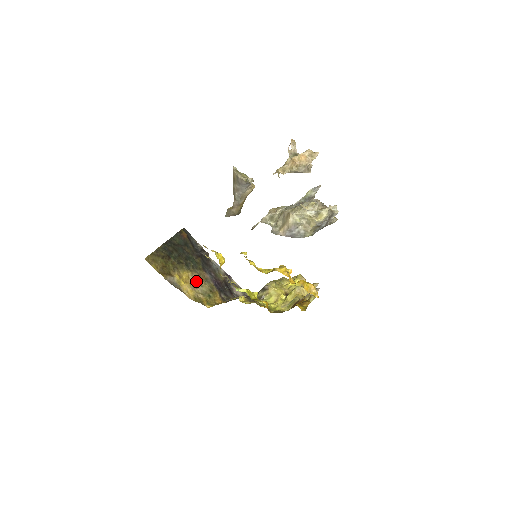
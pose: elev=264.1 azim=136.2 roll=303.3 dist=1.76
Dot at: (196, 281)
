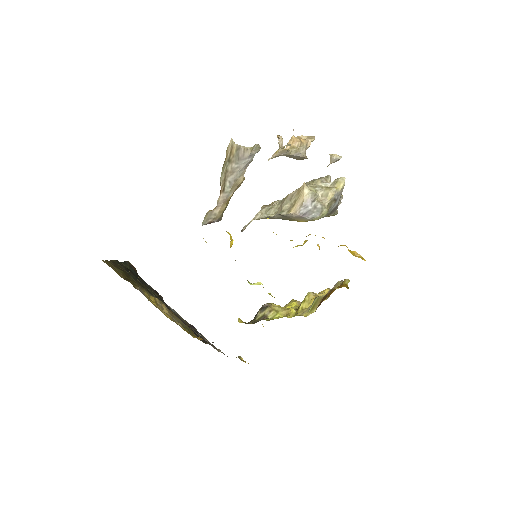
Dot at: (166, 310)
